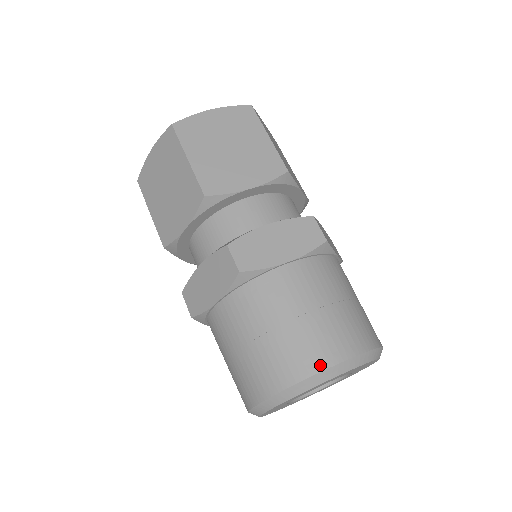
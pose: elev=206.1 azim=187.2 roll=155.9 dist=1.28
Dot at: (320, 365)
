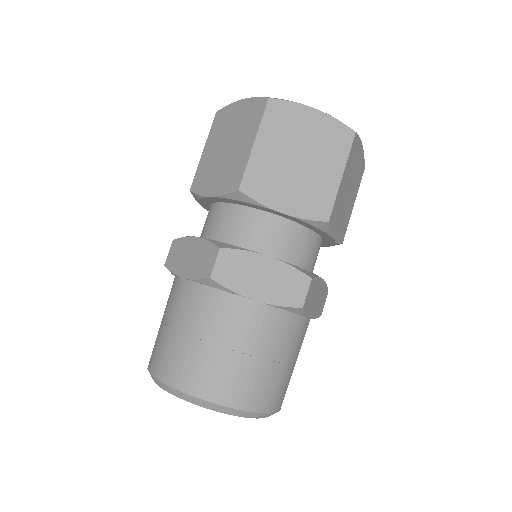
Dot at: (151, 368)
